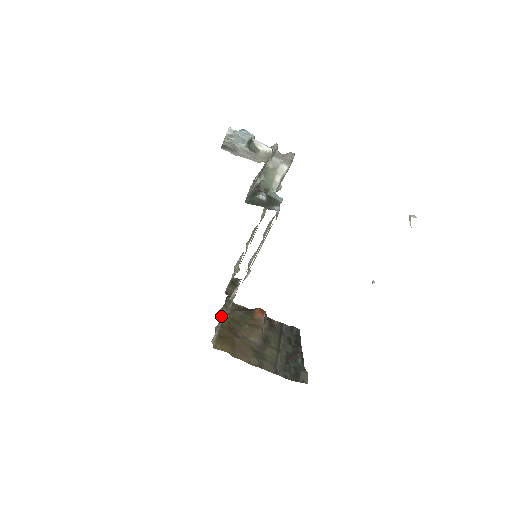
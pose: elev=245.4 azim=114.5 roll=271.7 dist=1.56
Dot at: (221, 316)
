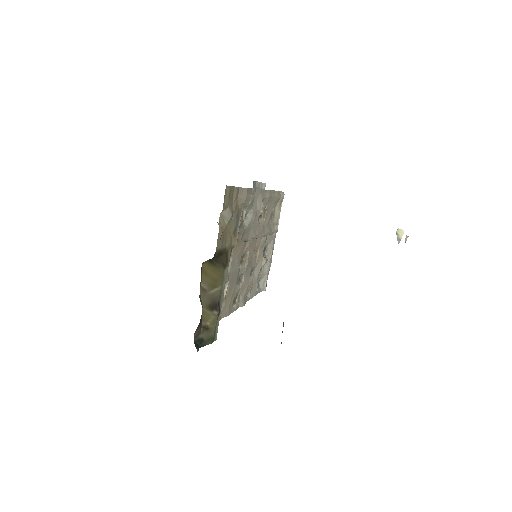
Dot at: occluded
